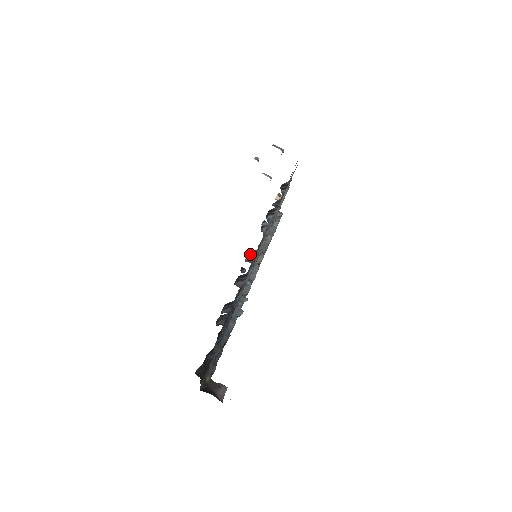
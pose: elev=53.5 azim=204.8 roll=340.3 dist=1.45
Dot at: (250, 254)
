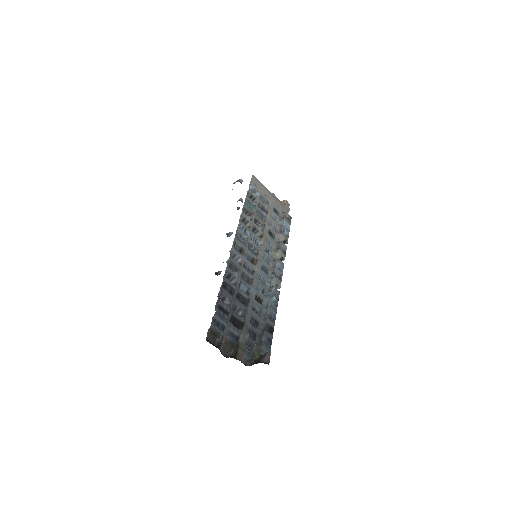
Dot at: occluded
